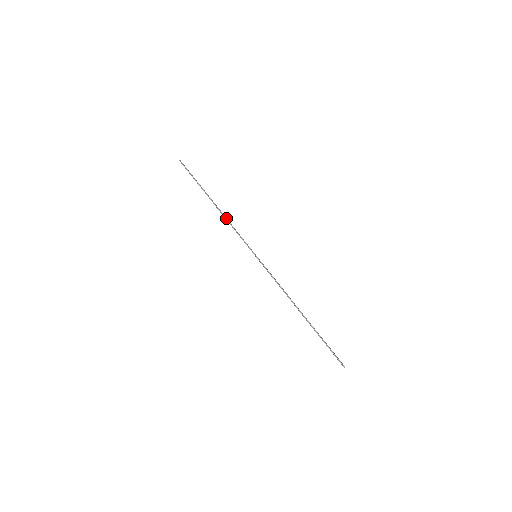
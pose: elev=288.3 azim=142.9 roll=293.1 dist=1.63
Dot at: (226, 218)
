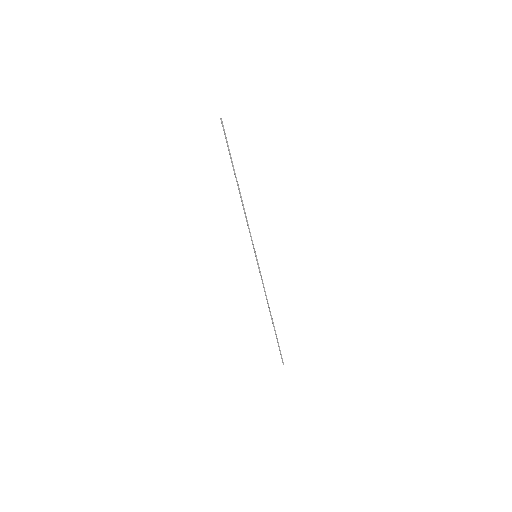
Dot at: (244, 208)
